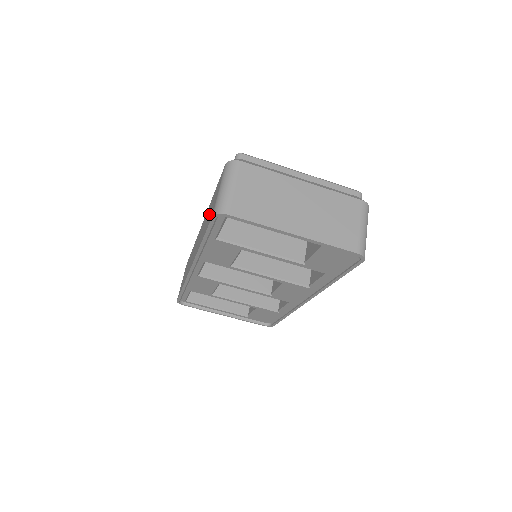
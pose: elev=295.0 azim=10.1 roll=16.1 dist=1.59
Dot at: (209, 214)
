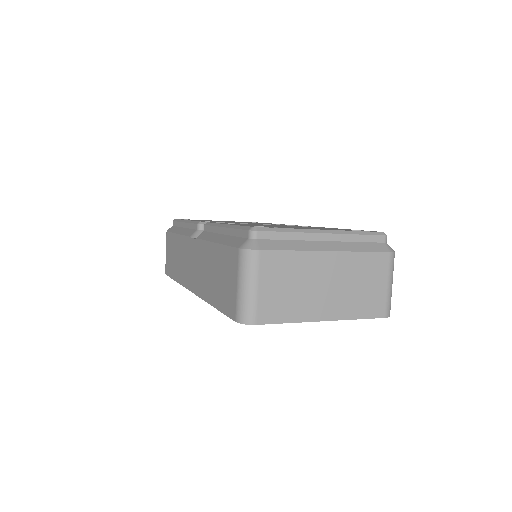
Dot at: (219, 282)
